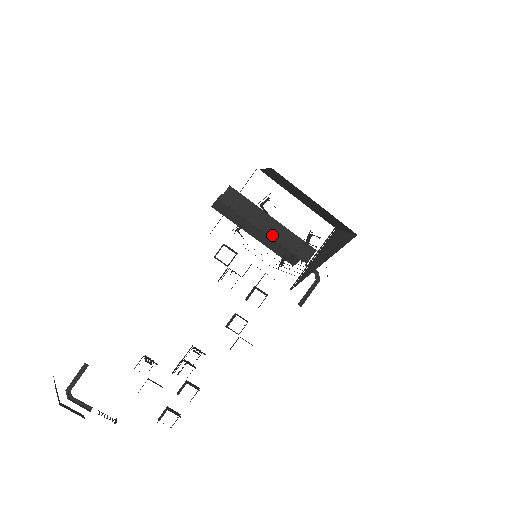
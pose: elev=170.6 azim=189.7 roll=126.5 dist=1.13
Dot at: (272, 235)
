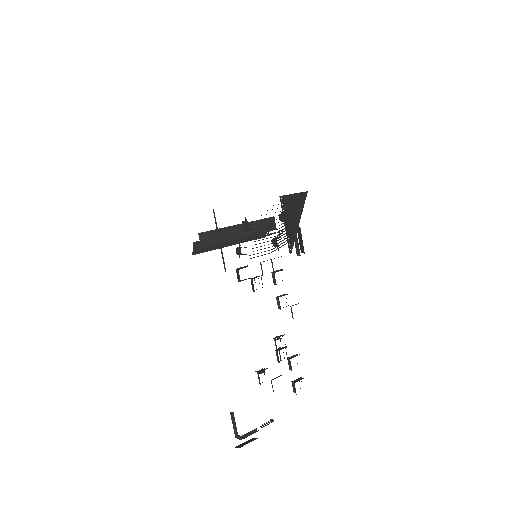
Dot at: (246, 234)
